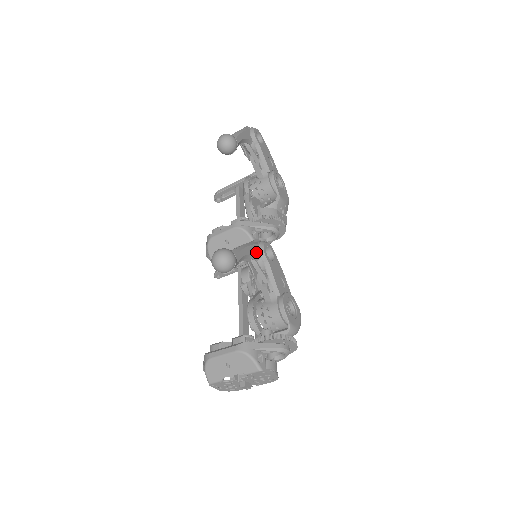
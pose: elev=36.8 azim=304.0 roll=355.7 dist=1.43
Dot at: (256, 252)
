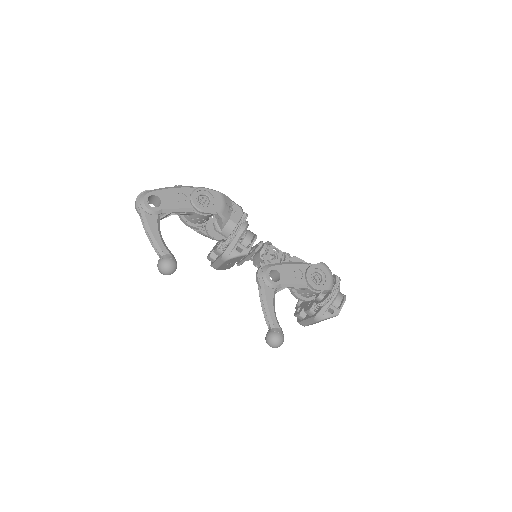
Dot at: (271, 292)
